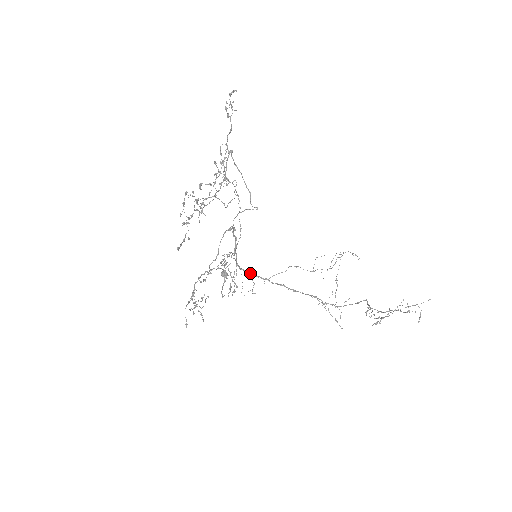
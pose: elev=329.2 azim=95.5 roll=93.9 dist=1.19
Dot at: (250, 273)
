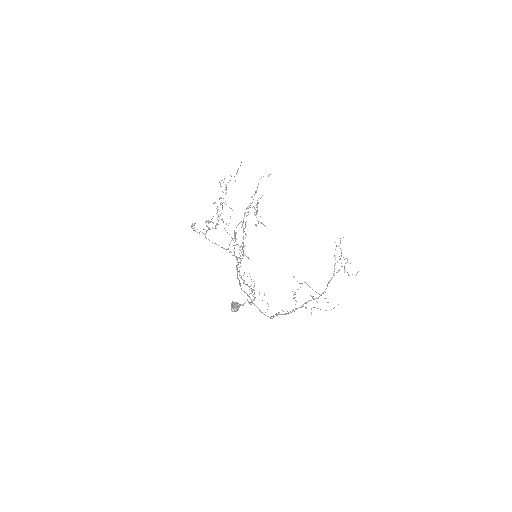
Dot at: (253, 303)
